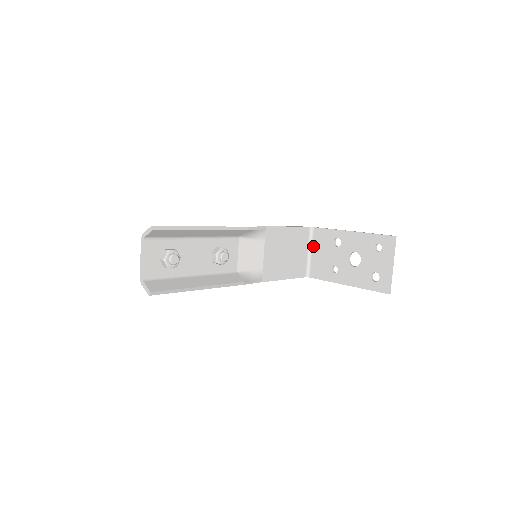
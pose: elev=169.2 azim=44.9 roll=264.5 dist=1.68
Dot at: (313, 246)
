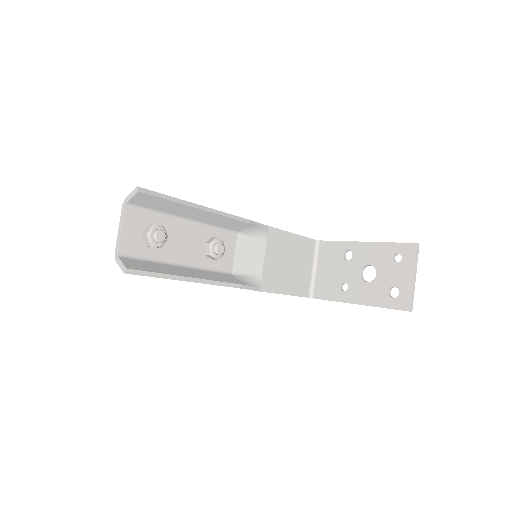
Dot at: (319, 262)
